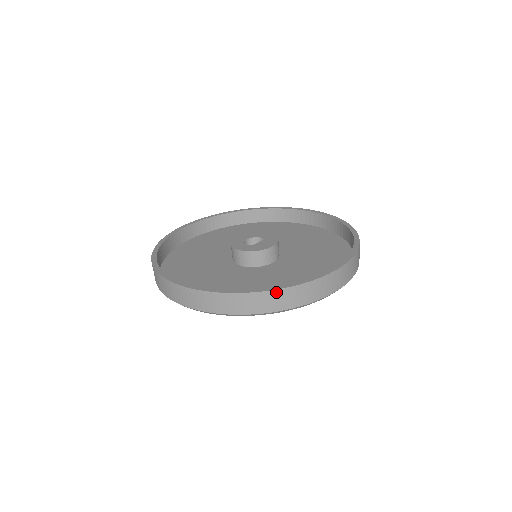
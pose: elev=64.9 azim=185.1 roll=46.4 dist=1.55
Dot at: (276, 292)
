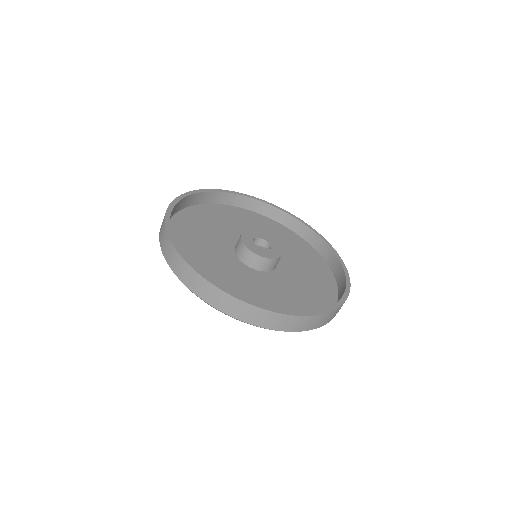
Dot at: (206, 282)
